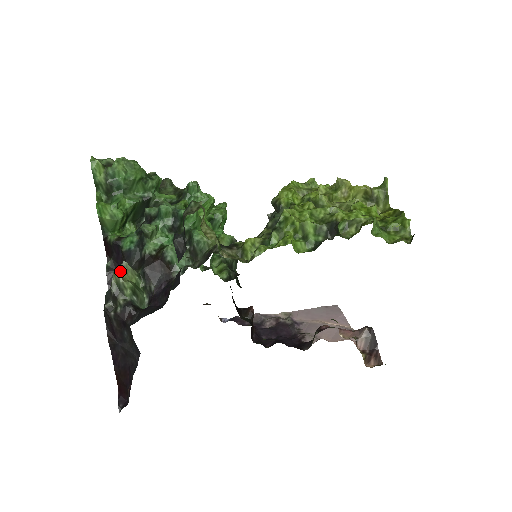
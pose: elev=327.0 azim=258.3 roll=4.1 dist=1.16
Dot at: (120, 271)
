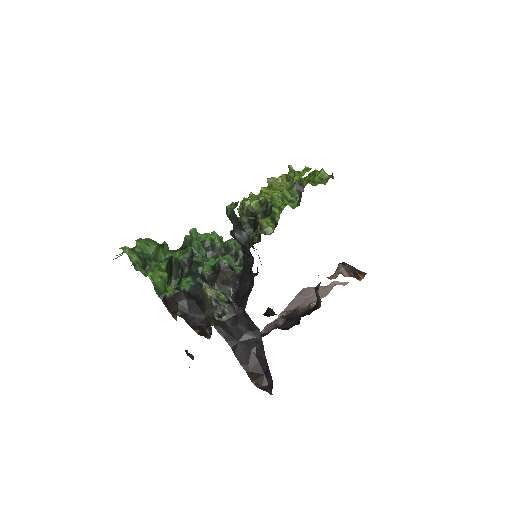
Dot at: (208, 287)
